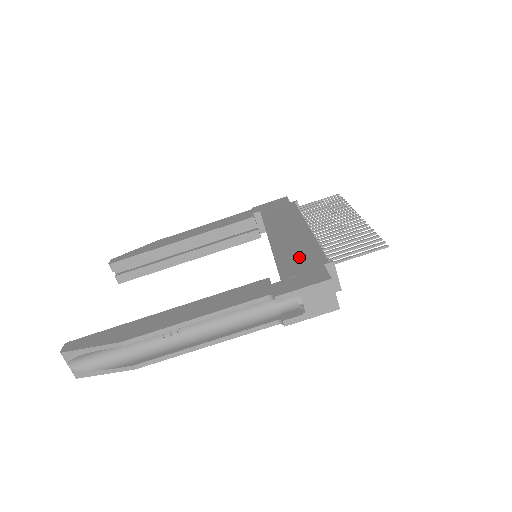
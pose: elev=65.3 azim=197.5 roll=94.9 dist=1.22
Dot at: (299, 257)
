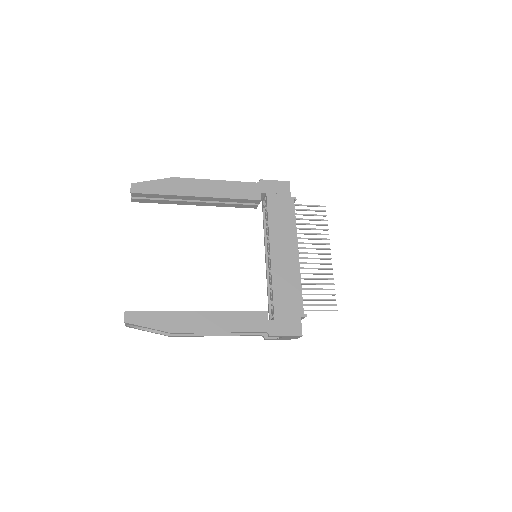
Dot at: (288, 297)
